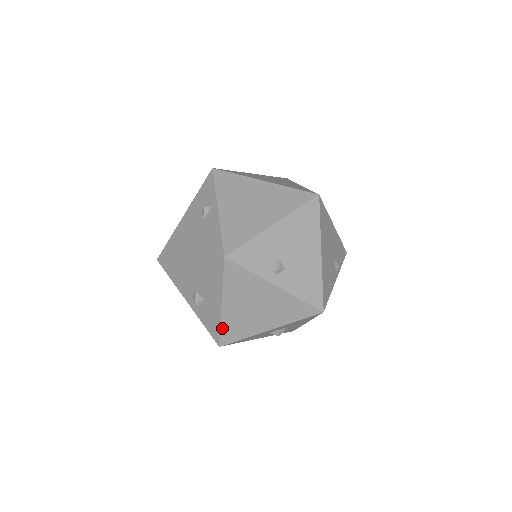
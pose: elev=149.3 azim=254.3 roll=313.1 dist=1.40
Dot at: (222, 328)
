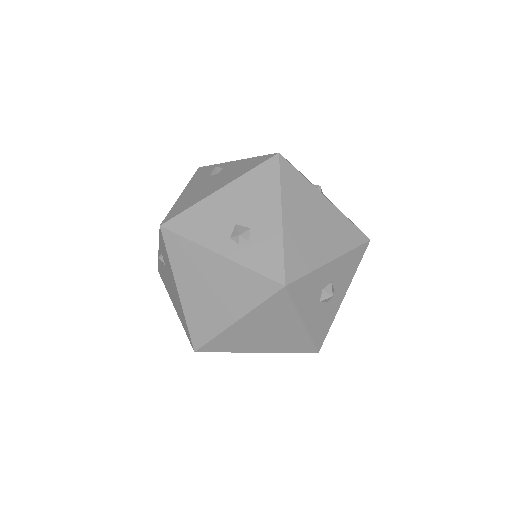
Dot at: (285, 252)
